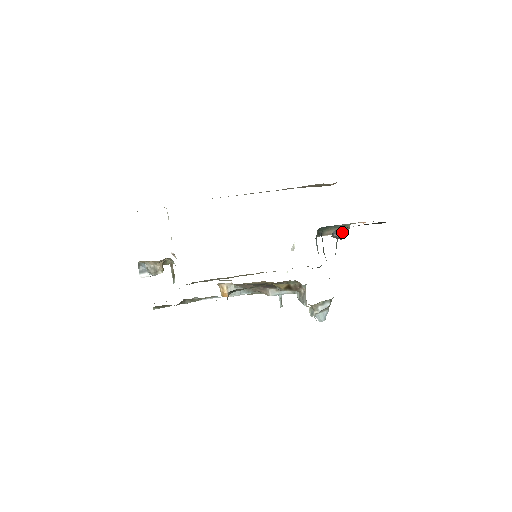
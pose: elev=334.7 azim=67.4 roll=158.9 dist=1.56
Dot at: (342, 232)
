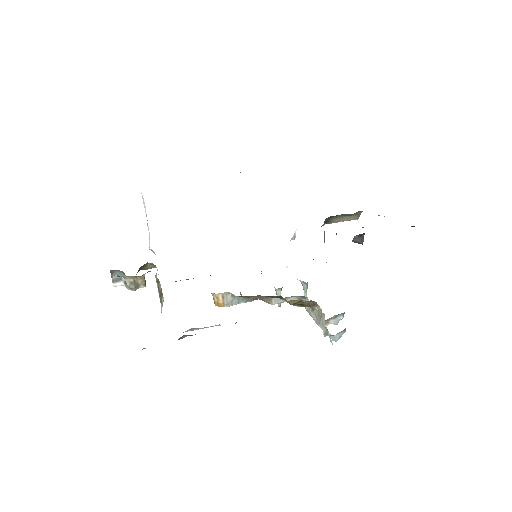
Dot at: occluded
